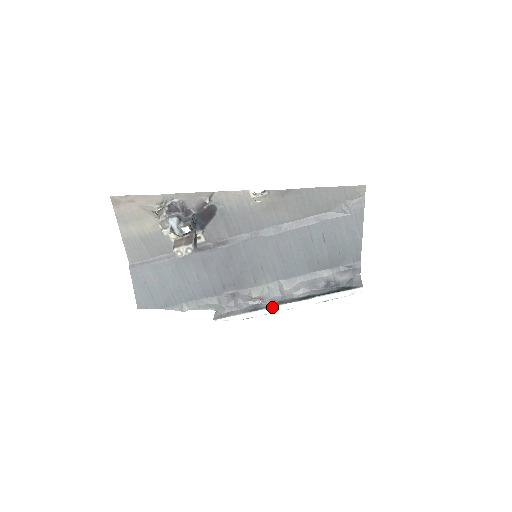
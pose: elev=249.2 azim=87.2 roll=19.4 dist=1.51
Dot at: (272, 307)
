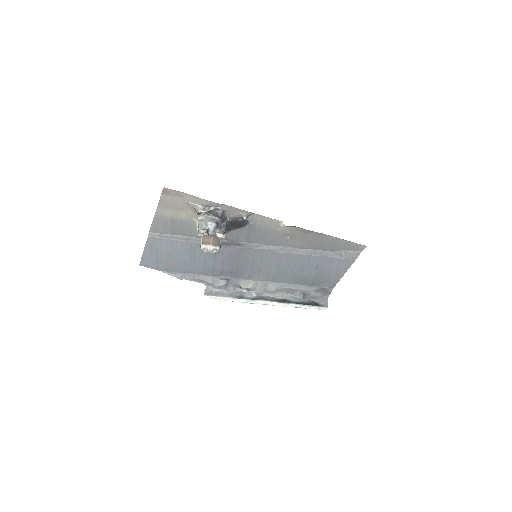
Dot at: (255, 300)
